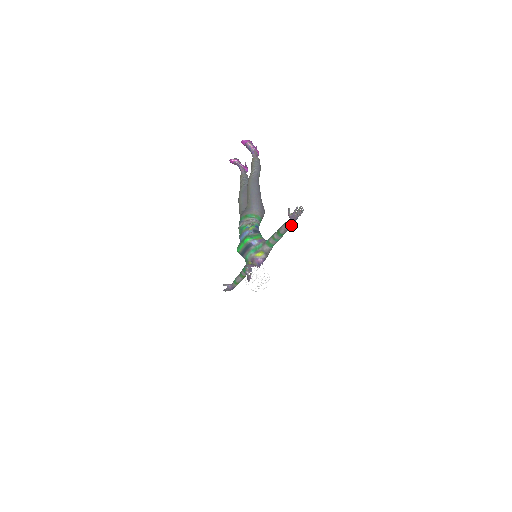
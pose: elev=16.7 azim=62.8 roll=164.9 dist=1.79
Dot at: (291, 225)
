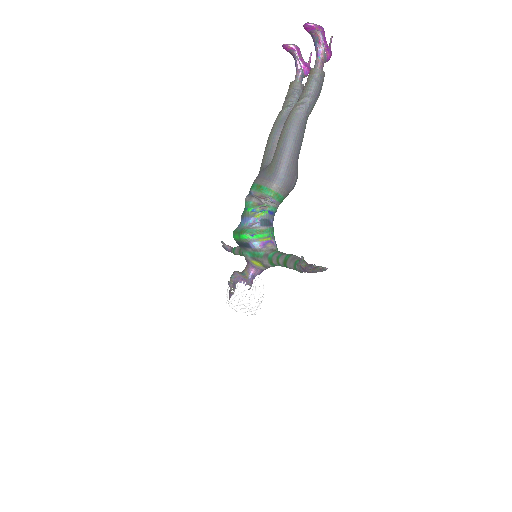
Dot at: (303, 271)
